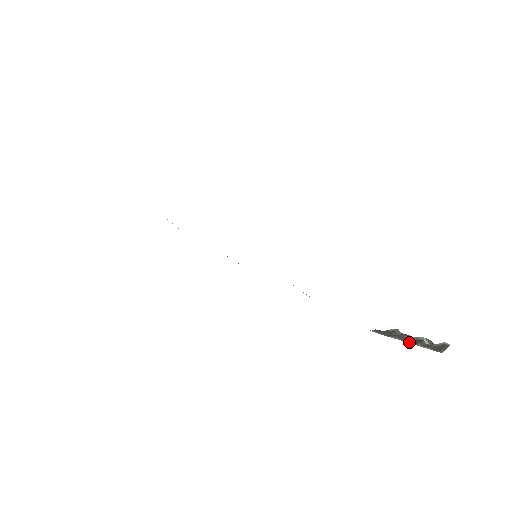
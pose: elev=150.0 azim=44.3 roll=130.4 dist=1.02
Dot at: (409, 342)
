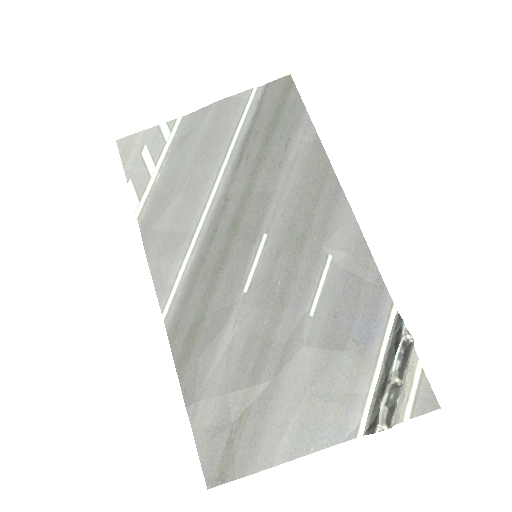
Dot at: (379, 383)
